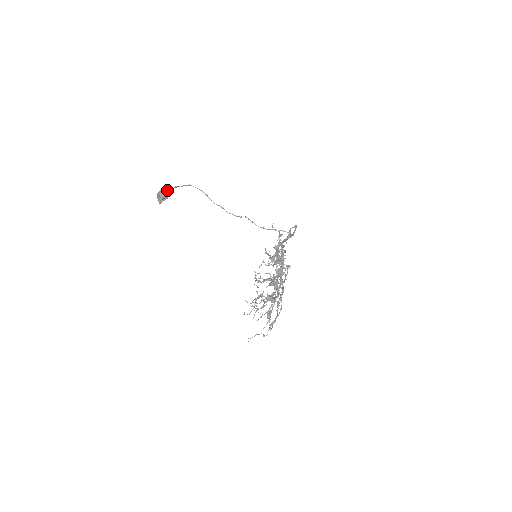
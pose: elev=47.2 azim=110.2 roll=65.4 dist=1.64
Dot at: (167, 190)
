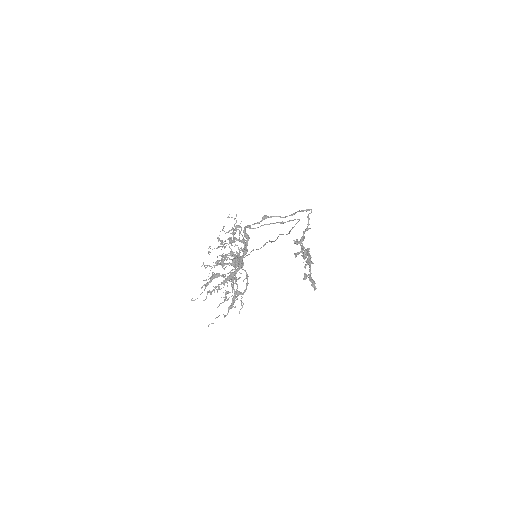
Dot at: (238, 255)
